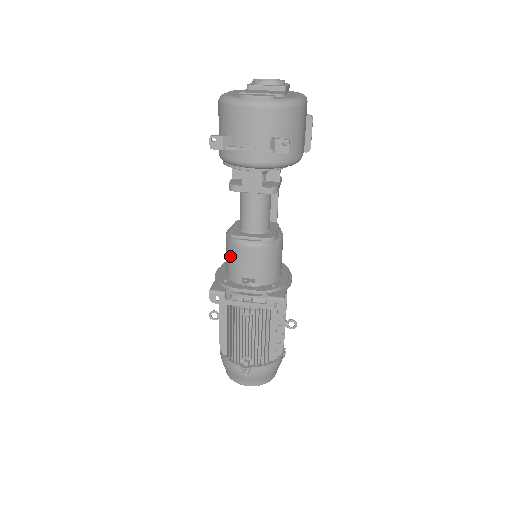
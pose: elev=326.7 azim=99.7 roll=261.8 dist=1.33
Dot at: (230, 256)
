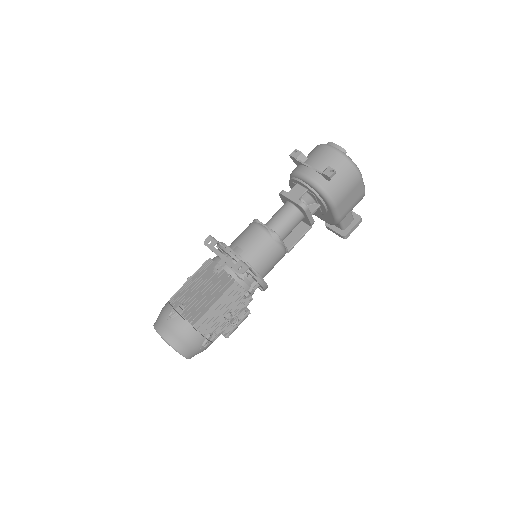
Dot at: (242, 232)
